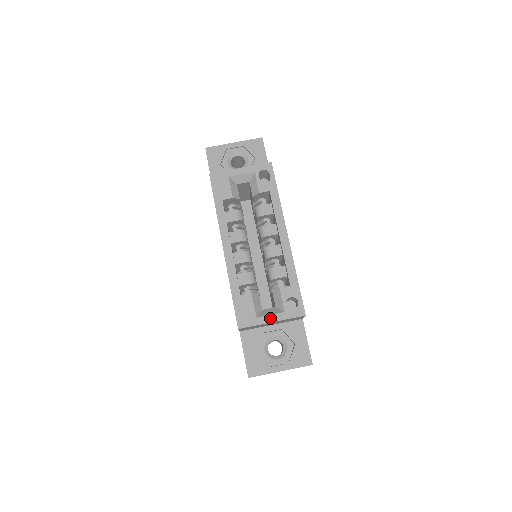
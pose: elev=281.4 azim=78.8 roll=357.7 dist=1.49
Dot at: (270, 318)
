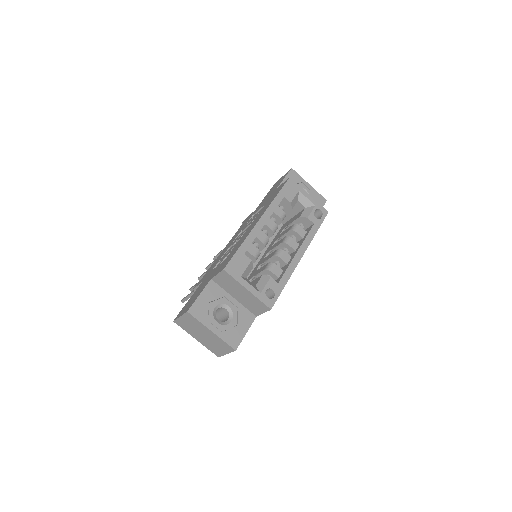
Dot at: (249, 286)
